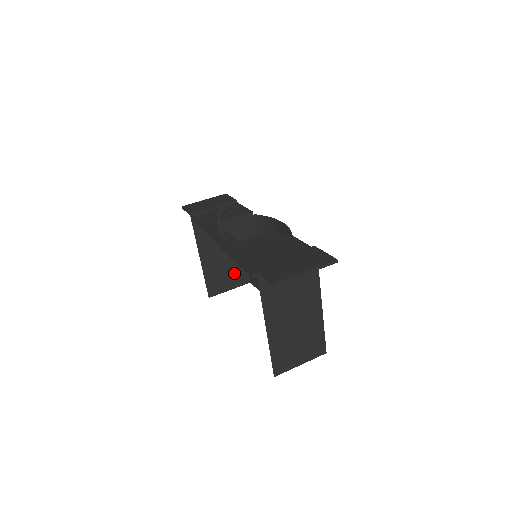
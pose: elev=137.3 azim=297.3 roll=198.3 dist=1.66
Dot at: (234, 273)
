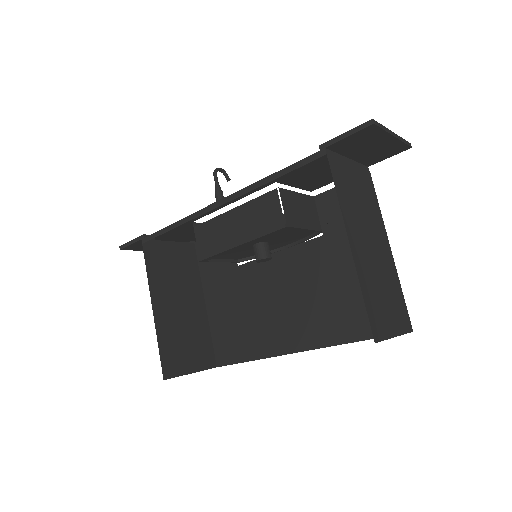
Dot at: (196, 345)
